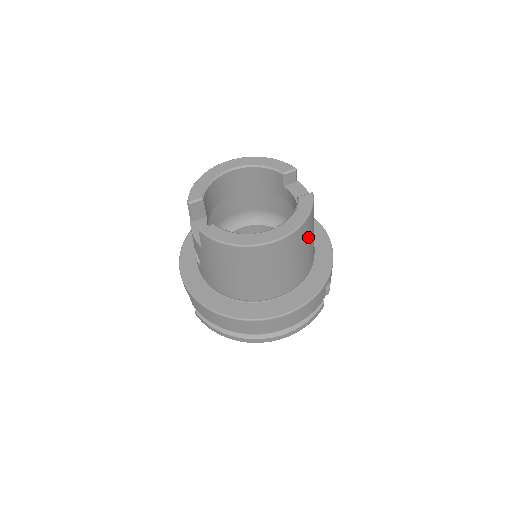
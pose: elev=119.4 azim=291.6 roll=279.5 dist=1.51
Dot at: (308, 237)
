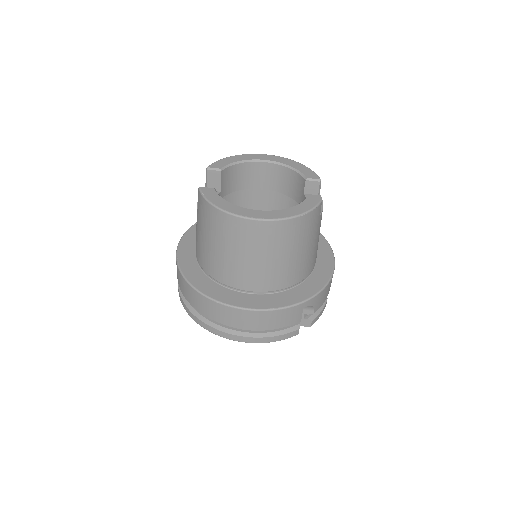
Dot at: (298, 240)
